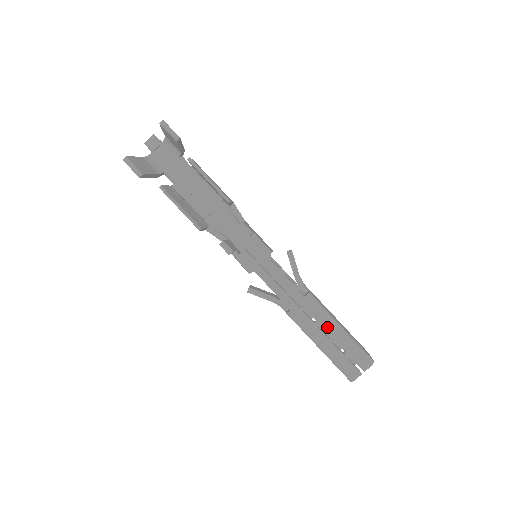
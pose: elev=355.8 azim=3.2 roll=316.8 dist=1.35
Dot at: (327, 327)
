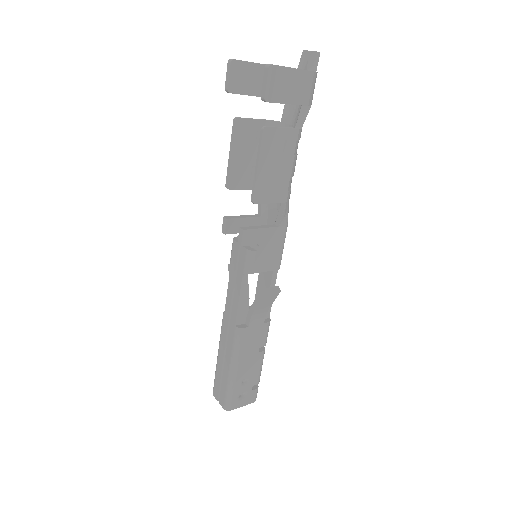
Dot at: (228, 357)
